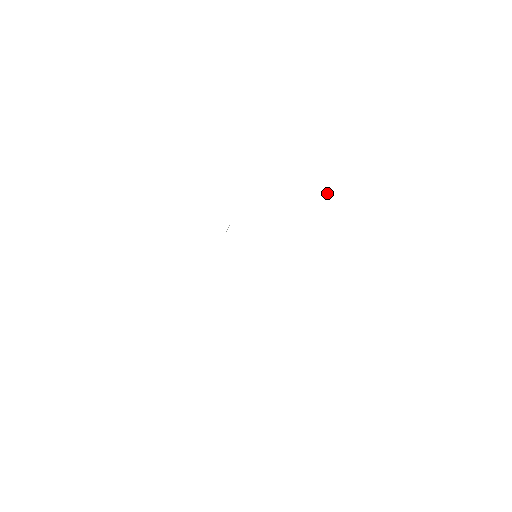
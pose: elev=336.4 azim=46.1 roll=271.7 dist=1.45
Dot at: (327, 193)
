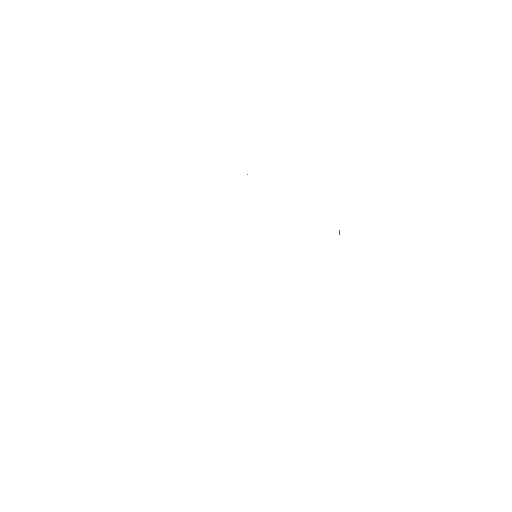
Dot at: (339, 232)
